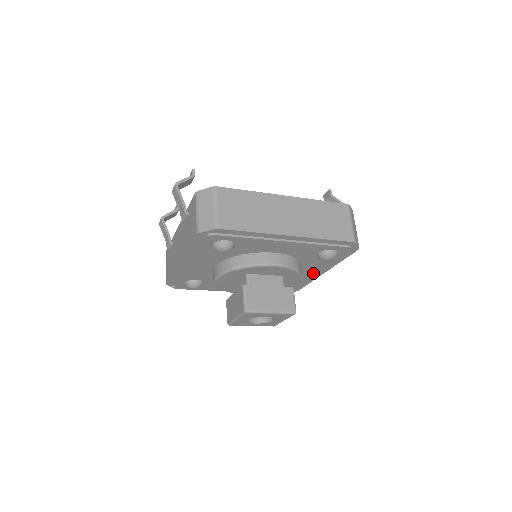
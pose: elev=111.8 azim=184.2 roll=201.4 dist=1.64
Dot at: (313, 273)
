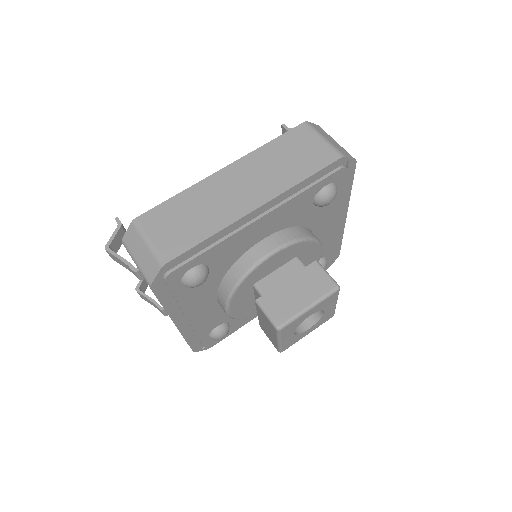
Dot at: (333, 227)
